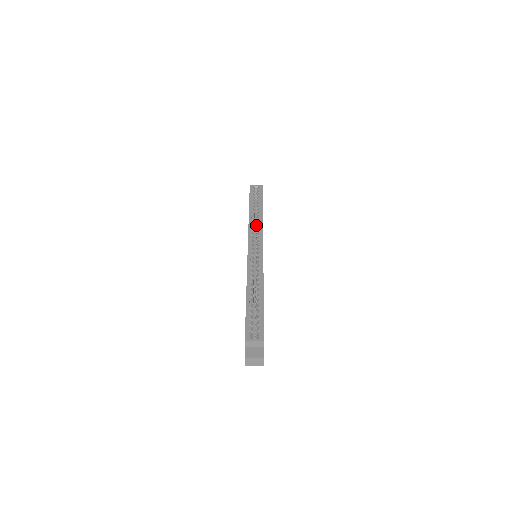
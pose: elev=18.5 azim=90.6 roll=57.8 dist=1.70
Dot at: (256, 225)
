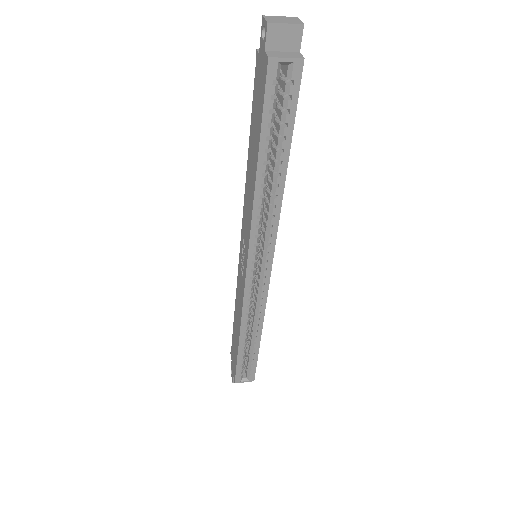
Dot at: occluded
